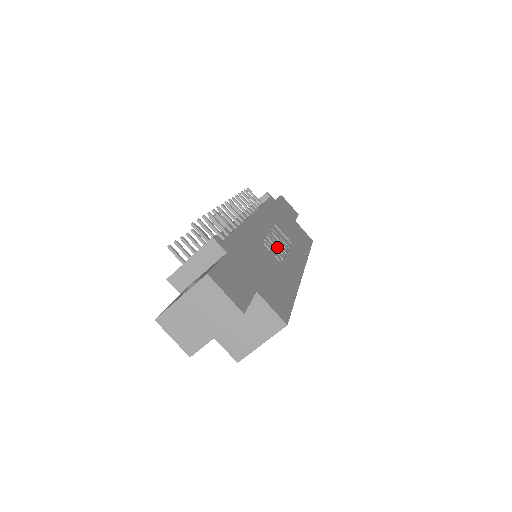
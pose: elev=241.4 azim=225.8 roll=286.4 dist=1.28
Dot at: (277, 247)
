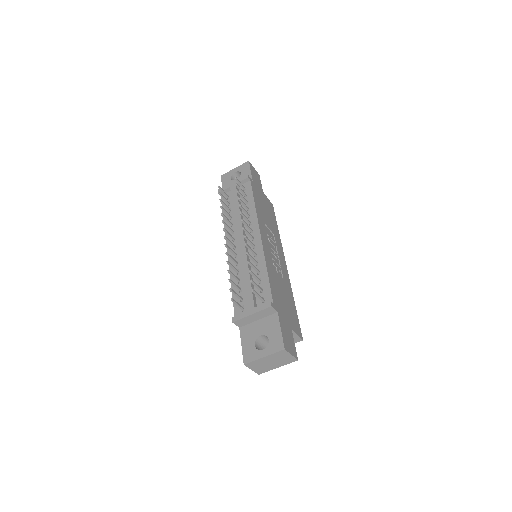
Dot at: (275, 256)
